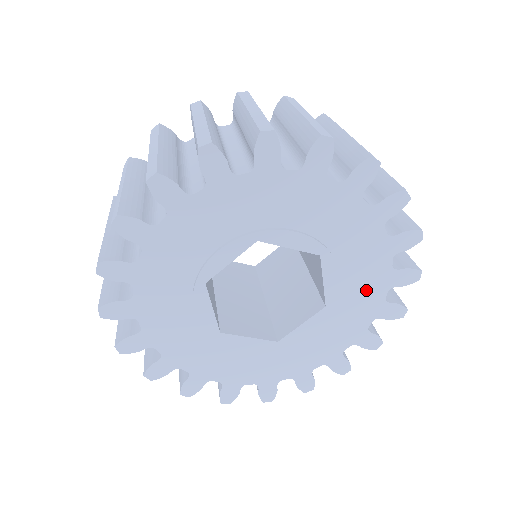
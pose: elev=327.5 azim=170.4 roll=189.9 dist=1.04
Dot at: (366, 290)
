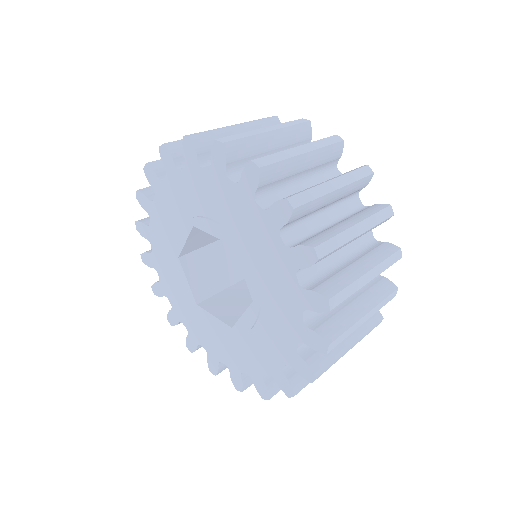
Dot at: (259, 355)
